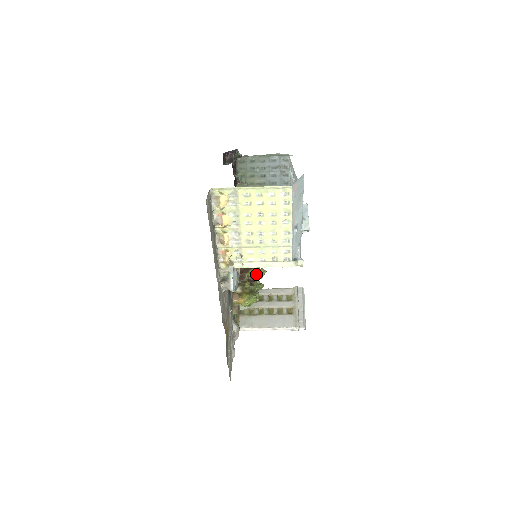
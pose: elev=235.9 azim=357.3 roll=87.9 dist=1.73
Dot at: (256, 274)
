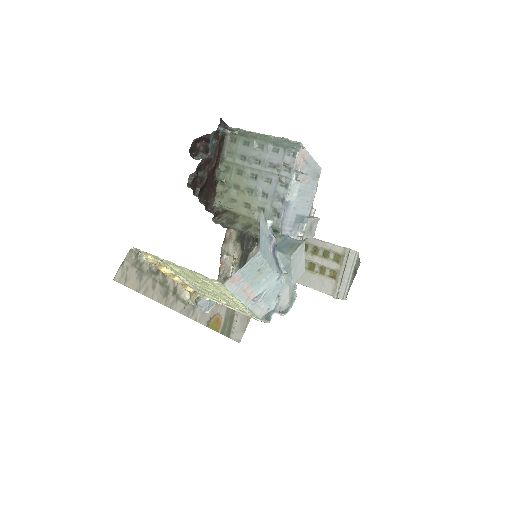
Dot at: occluded
